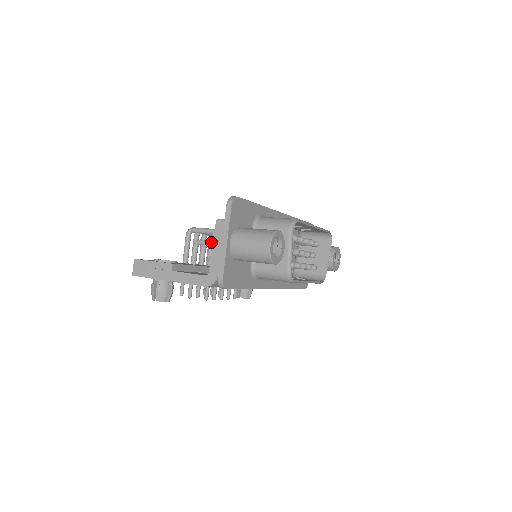
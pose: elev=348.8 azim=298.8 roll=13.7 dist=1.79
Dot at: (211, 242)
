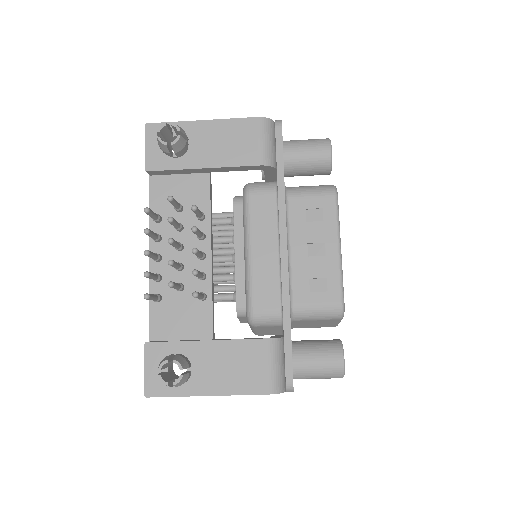
Dot at: (214, 213)
